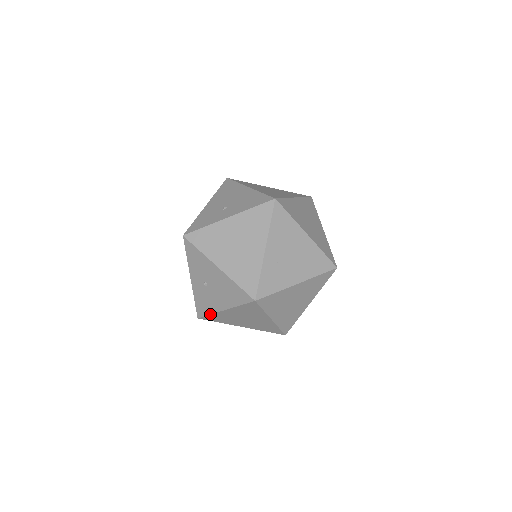
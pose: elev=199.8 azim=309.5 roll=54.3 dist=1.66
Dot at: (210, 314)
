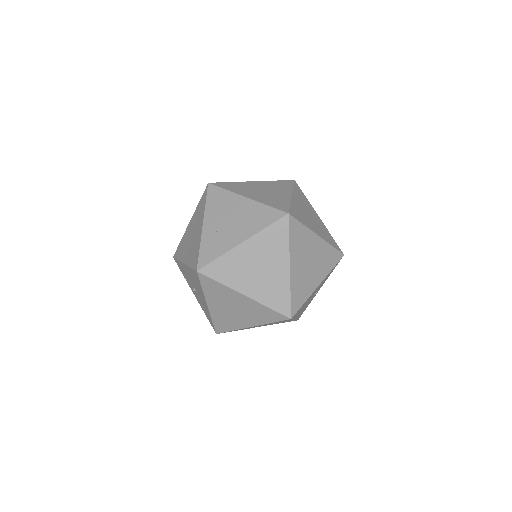
Dot at: (211, 320)
